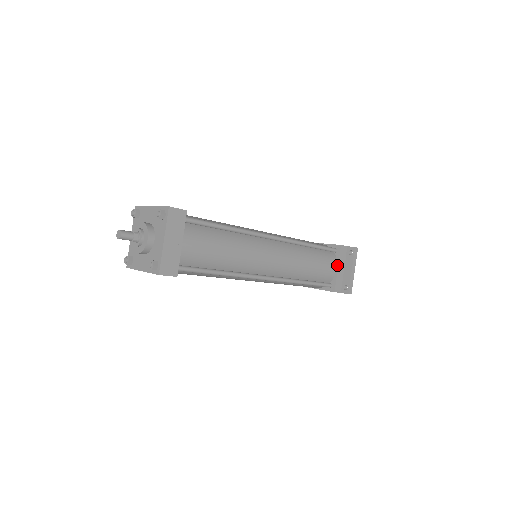
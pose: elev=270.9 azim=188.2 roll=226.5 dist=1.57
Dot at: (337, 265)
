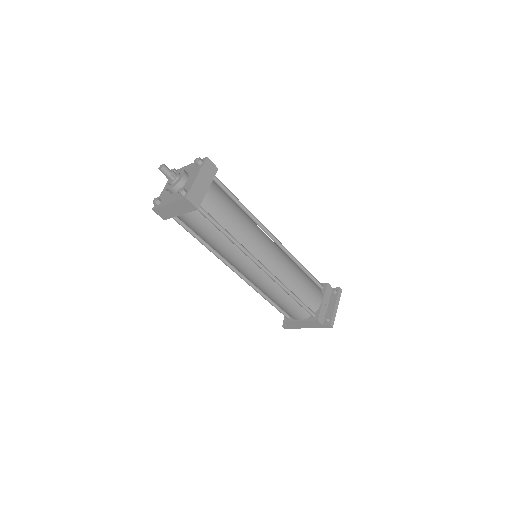
Dot at: (322, 298)
